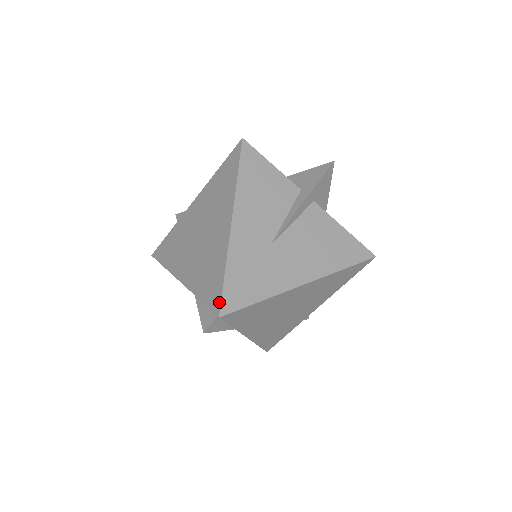
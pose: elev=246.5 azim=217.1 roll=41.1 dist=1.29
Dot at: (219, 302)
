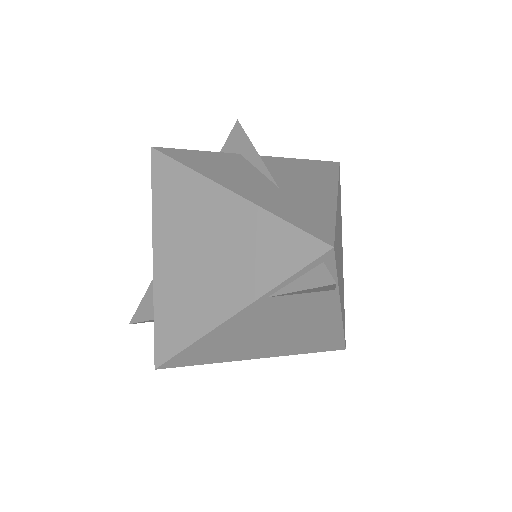
Dot at: (314, 241)
